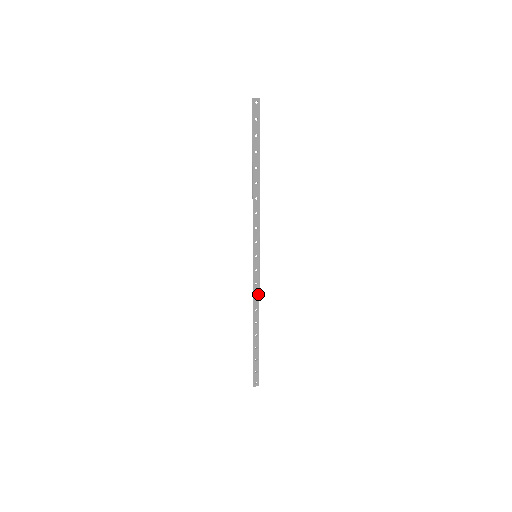
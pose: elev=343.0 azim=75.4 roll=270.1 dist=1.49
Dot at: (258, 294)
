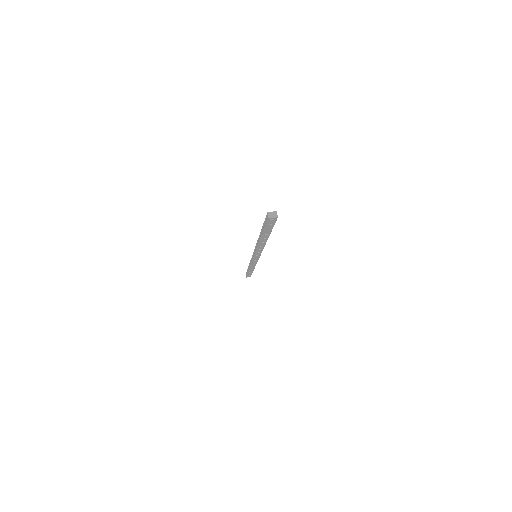
Dot at: (255, 264)
